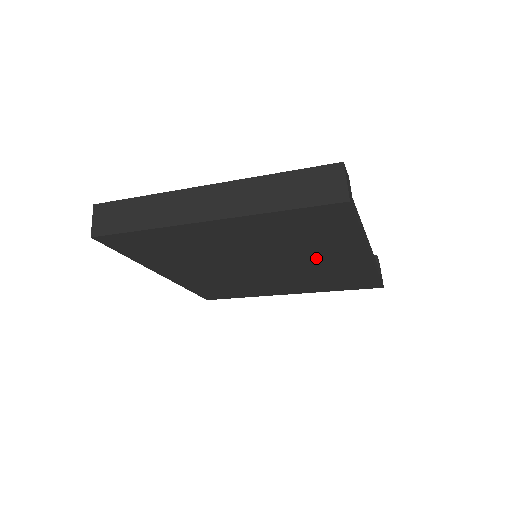
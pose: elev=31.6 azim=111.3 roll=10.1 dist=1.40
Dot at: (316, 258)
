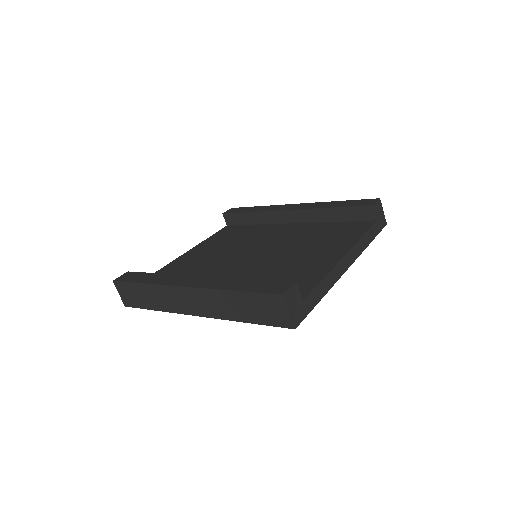
Dot at: occluded
